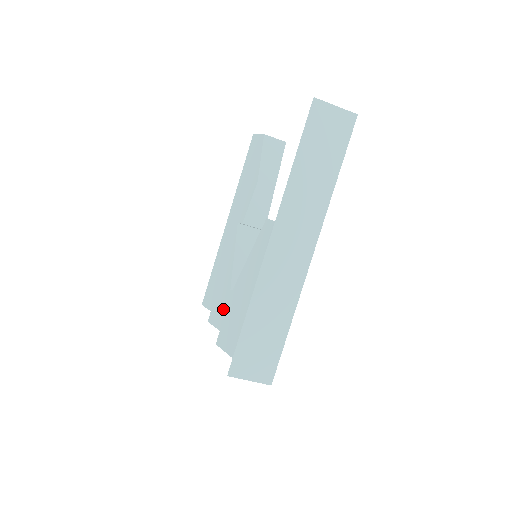
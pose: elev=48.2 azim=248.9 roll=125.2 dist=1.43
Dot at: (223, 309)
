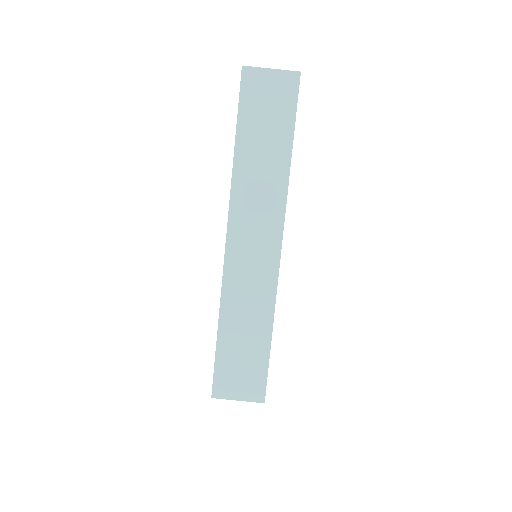
Dot at: occluded
